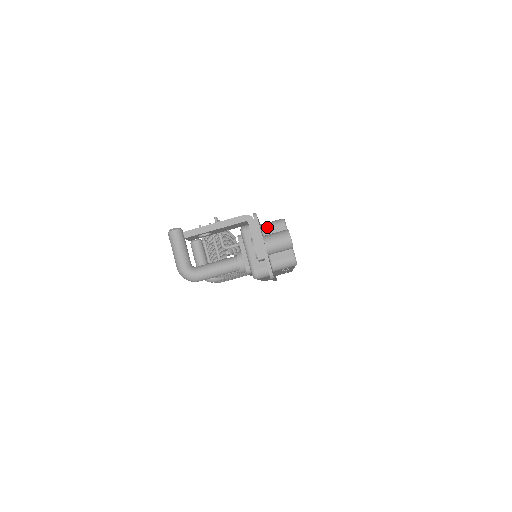
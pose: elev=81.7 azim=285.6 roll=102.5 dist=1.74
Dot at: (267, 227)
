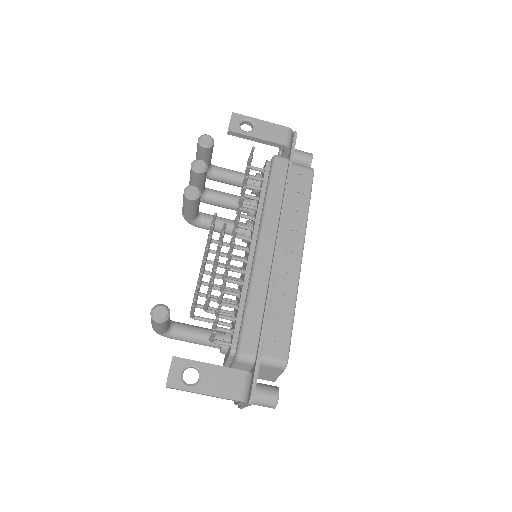
Dot at: (265, 366)
